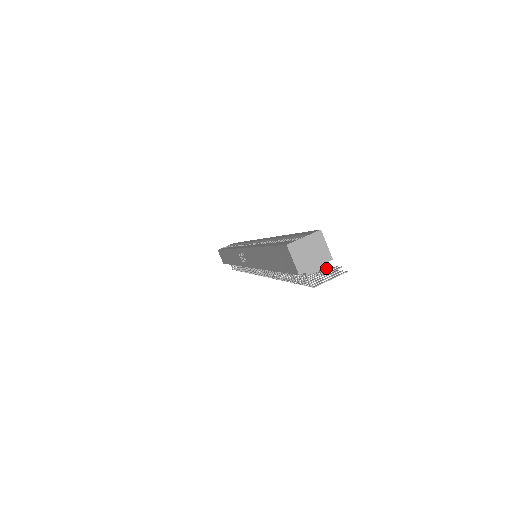
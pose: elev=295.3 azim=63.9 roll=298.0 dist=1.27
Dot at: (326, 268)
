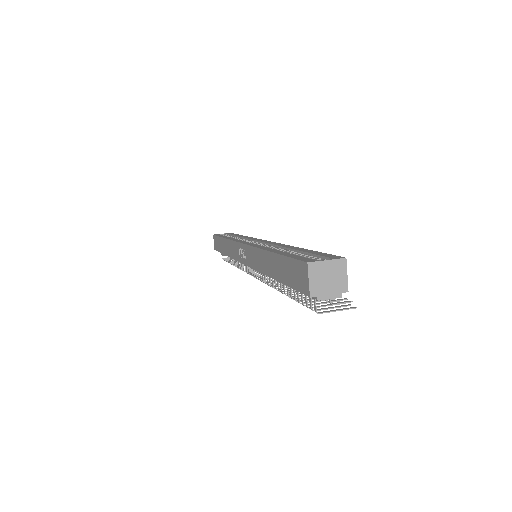
Dot at: occluded
